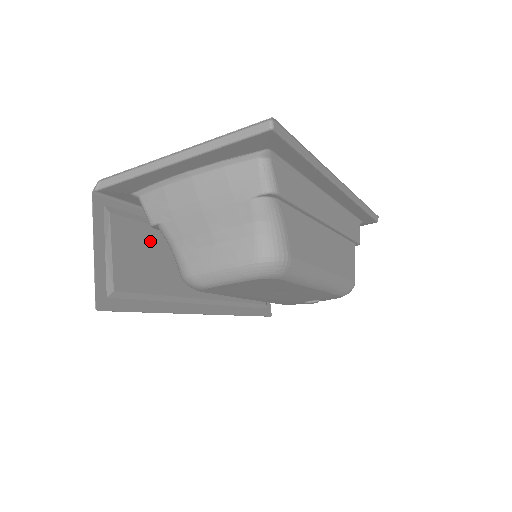
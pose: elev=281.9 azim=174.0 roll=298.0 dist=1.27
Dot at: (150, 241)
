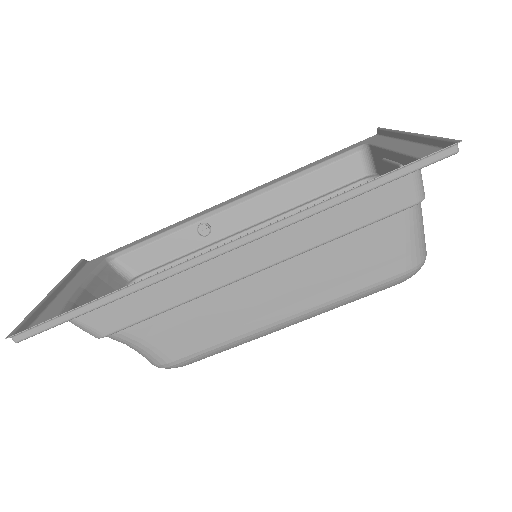
Dot at: occluded
